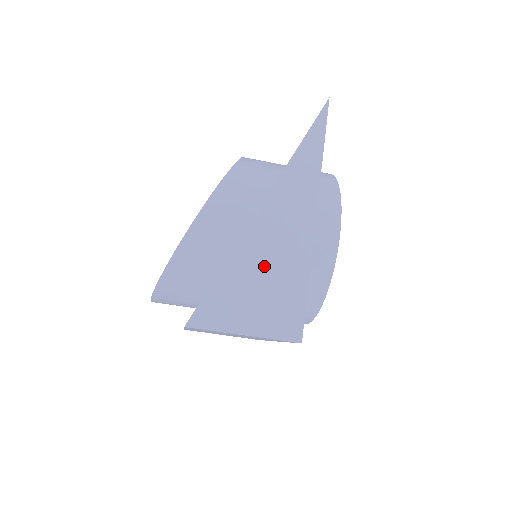
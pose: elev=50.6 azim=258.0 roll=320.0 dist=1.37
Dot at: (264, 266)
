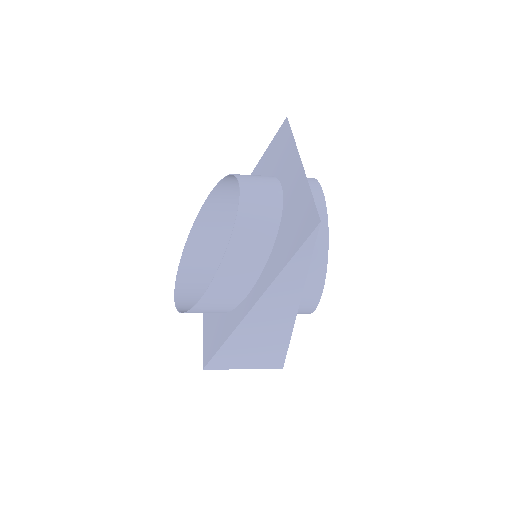
Dot at: (256, 339)
